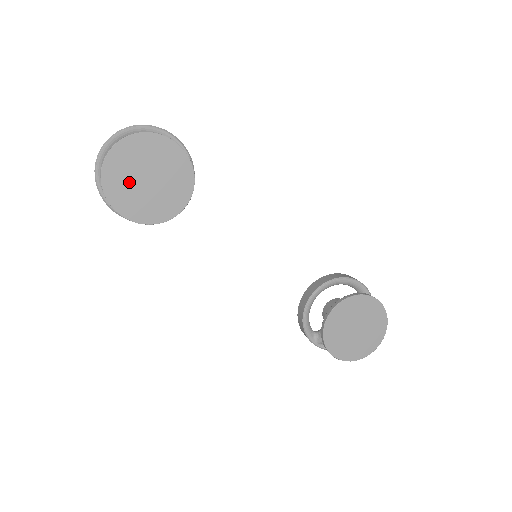
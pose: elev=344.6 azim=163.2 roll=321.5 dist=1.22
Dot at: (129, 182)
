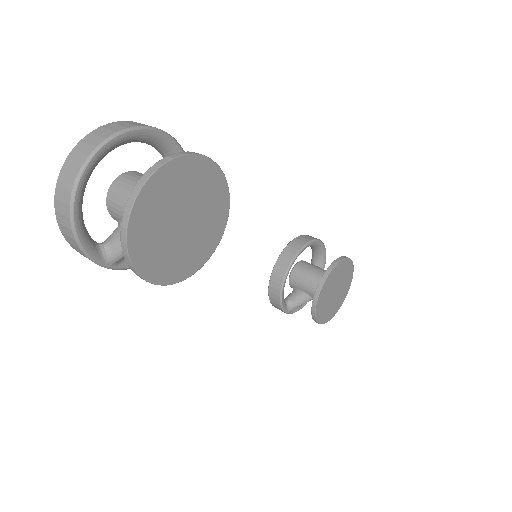
Dot at: (161, 235)
